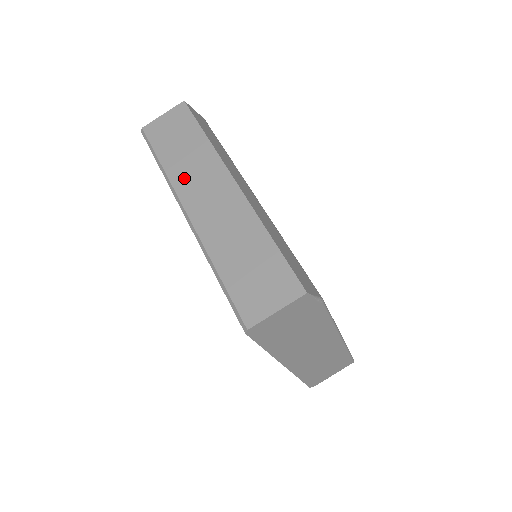
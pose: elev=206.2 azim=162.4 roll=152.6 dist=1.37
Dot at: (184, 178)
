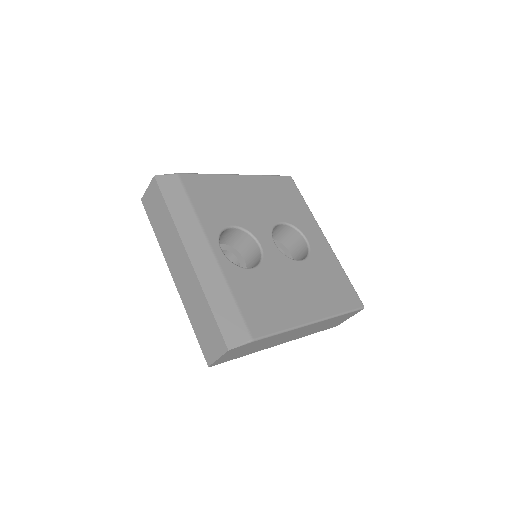
Dot at: (166, 249)
